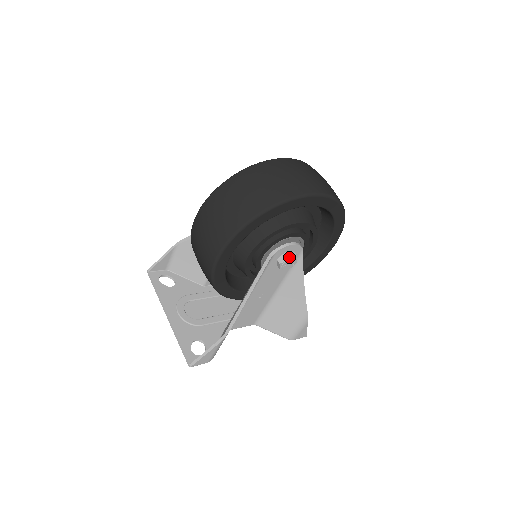
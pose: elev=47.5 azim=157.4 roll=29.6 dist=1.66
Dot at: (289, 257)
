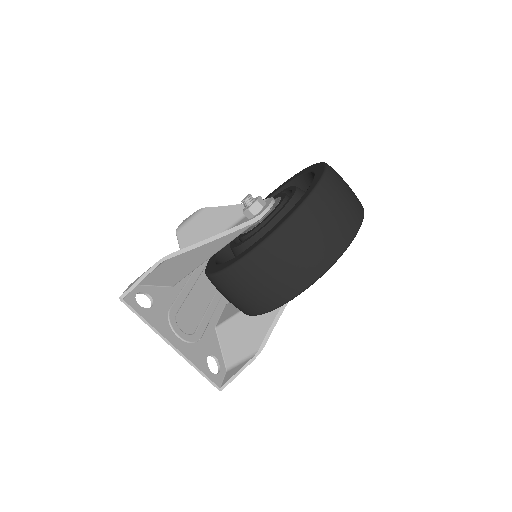
Dot at: occluded
